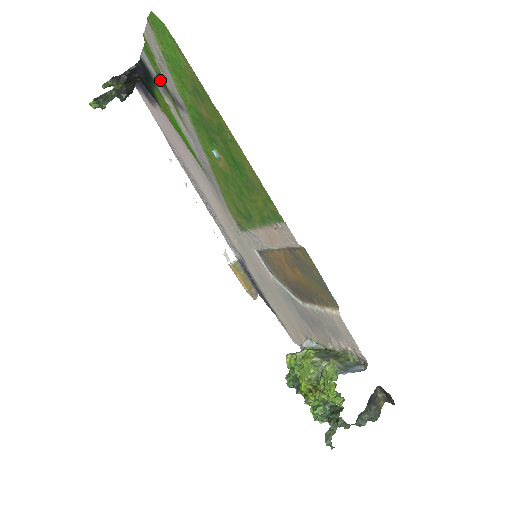
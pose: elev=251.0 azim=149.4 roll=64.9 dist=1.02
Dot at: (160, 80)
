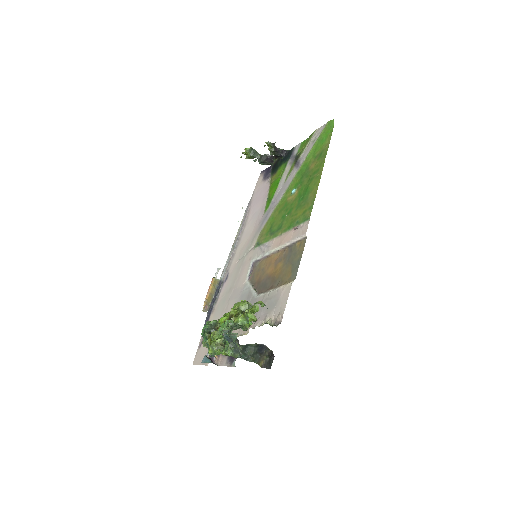
Dot at: (296, 156)
